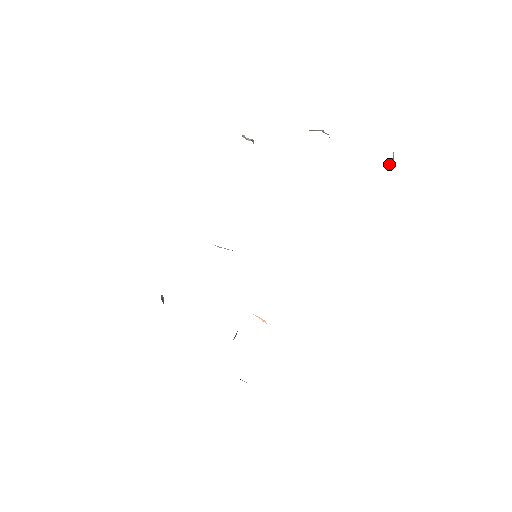
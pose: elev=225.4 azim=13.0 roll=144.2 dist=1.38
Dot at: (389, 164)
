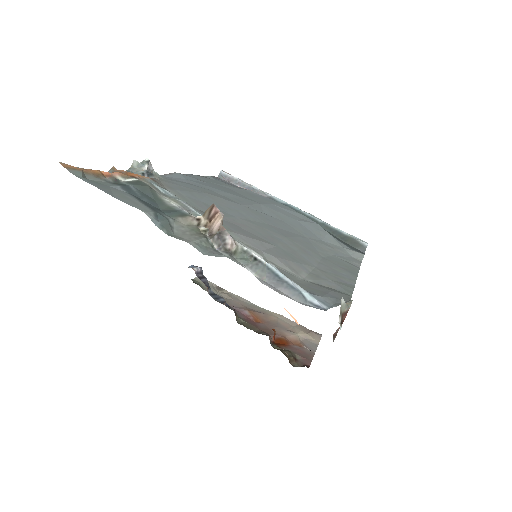
Dot at: occluded
